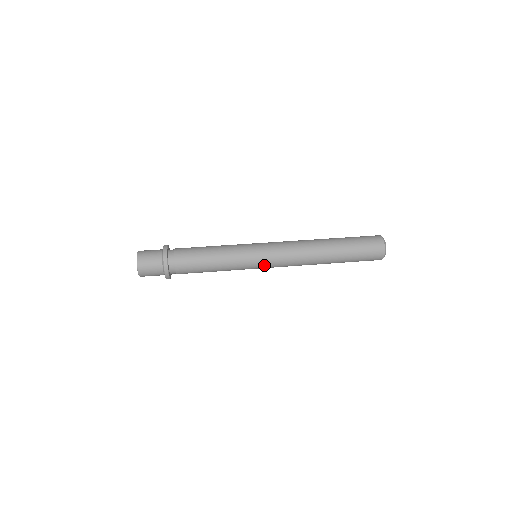
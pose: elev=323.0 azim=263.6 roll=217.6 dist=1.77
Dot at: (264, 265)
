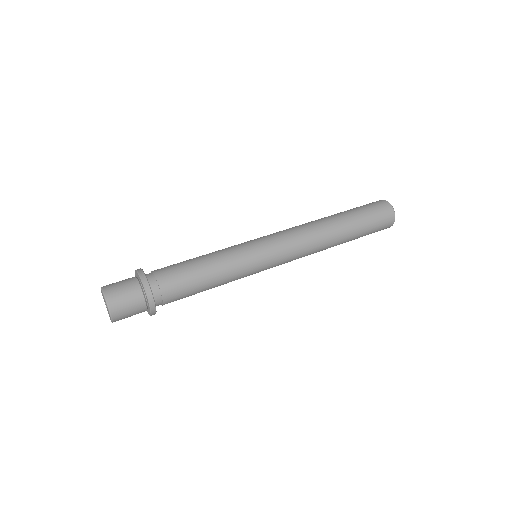
Dot at: (271, 264)
